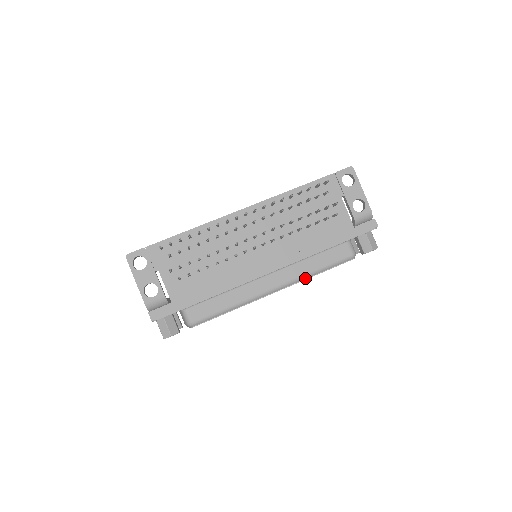
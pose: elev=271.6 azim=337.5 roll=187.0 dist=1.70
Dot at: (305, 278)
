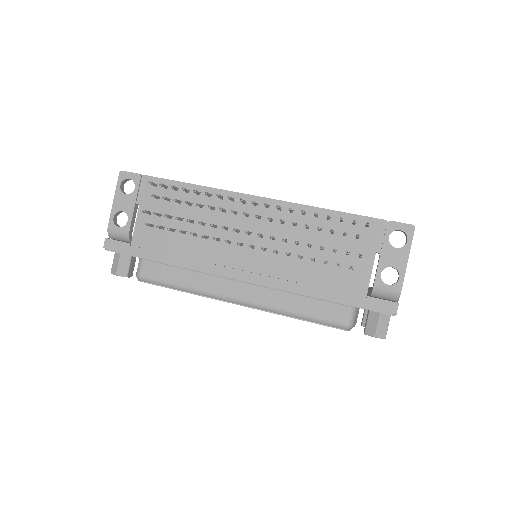
Dot at: (277, 312)
